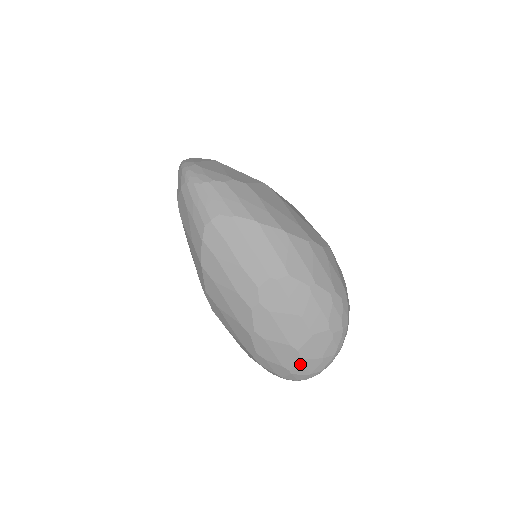
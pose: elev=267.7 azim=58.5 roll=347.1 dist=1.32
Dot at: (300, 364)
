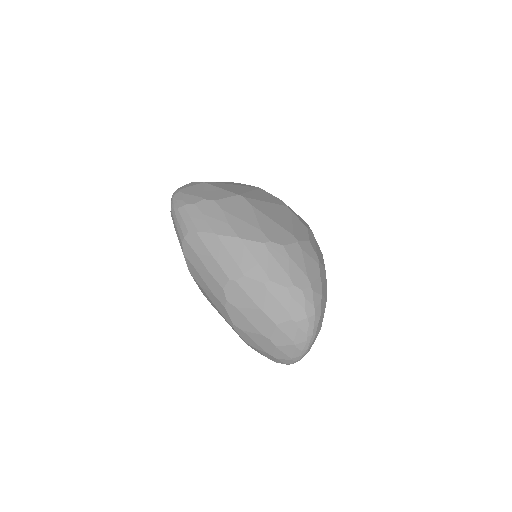
Dot at: (277, 350)
